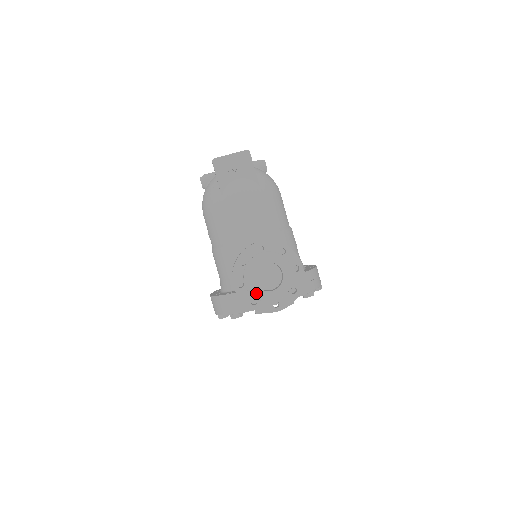
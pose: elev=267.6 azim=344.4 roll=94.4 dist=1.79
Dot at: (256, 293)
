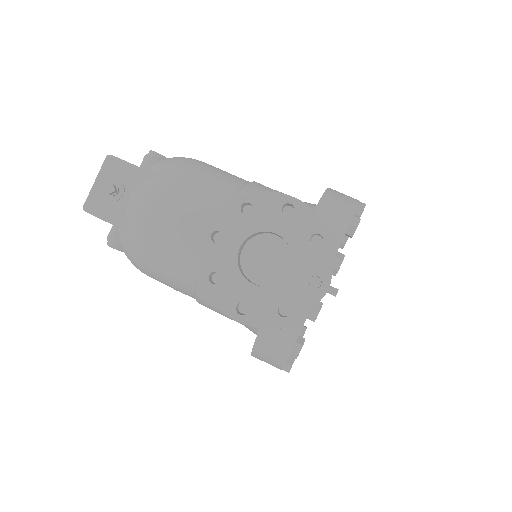
Dot at: (273, 297)
